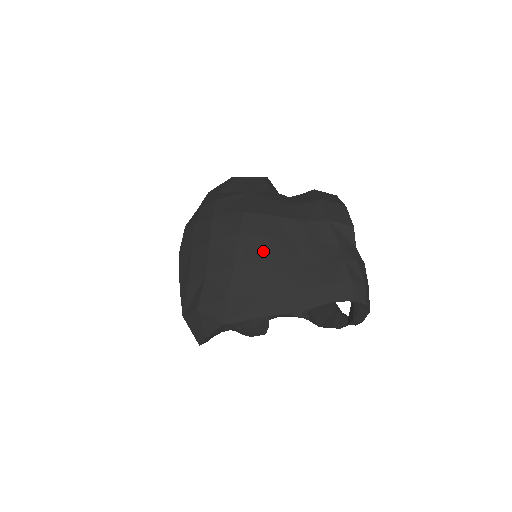
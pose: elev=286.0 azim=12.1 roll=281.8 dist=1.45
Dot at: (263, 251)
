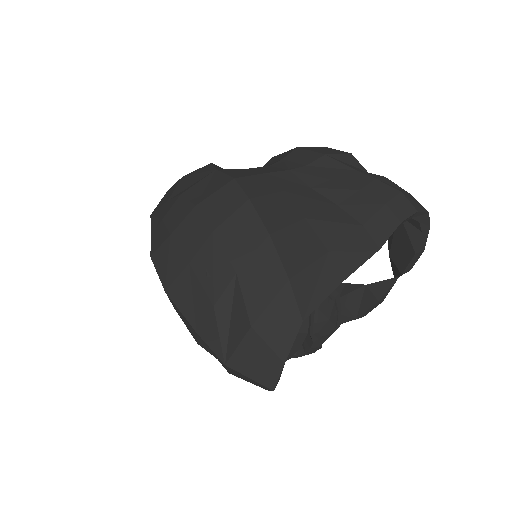
Dot at: (288, 208)
